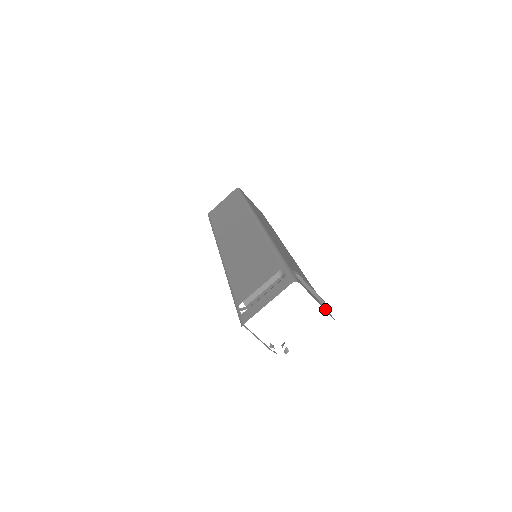
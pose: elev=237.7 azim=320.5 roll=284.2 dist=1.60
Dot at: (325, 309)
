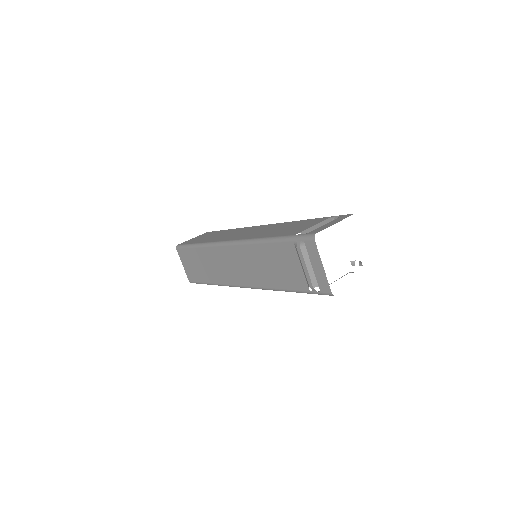
Dot at: occluded
